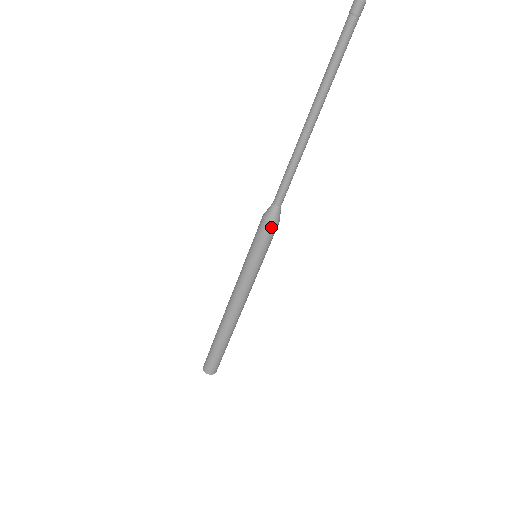
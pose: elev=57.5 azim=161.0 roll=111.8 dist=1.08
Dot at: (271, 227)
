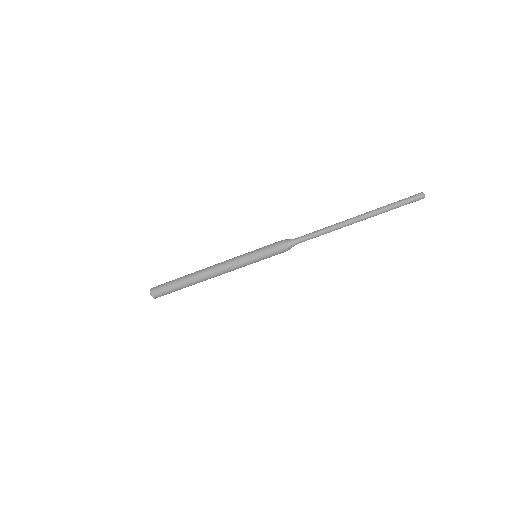
Dot at: (282, 250)
